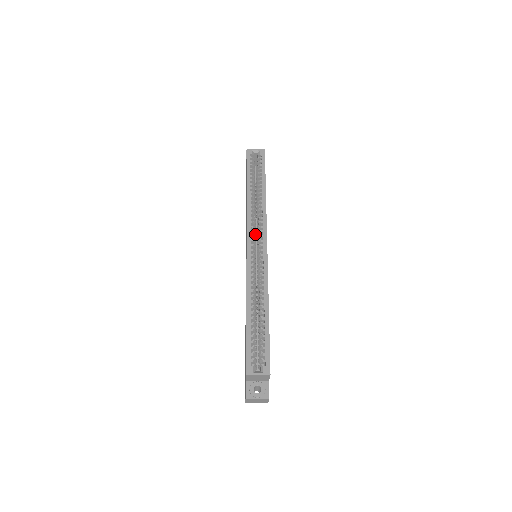
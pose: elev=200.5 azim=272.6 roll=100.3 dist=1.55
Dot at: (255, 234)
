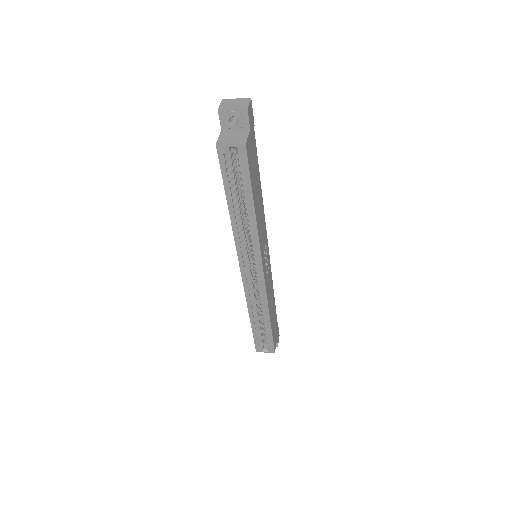
Dot at: occluded
